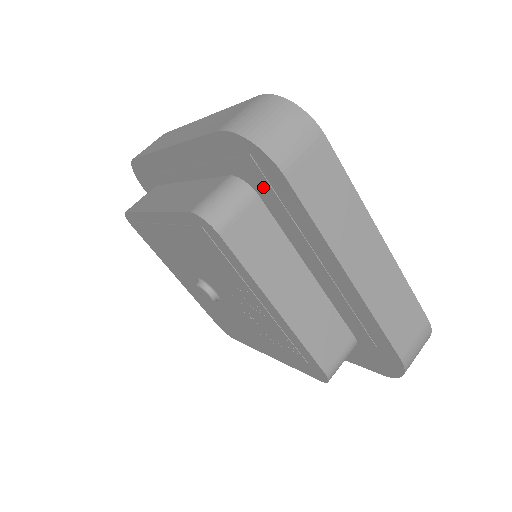
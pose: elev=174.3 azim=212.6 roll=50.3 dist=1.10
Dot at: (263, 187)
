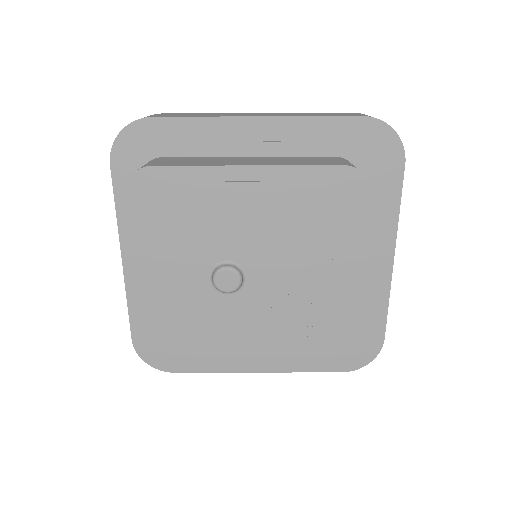
Dot at: (371, 171)
